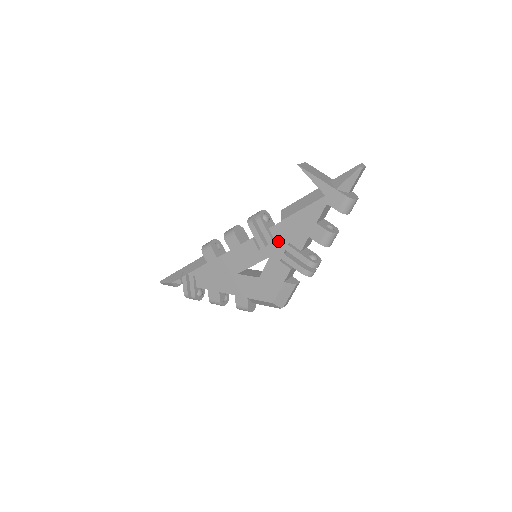
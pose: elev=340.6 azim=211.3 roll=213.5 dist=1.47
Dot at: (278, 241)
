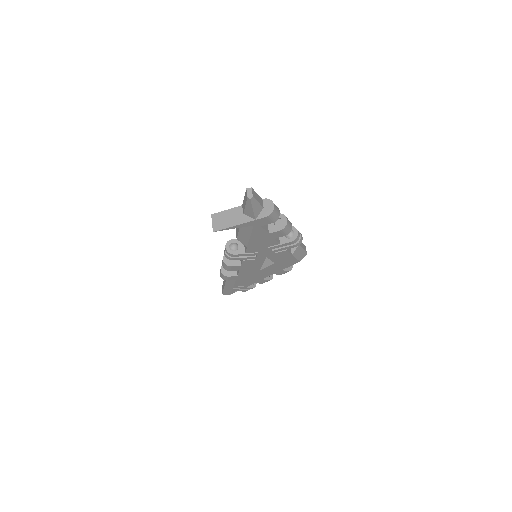
Dot at: (260, 251)
